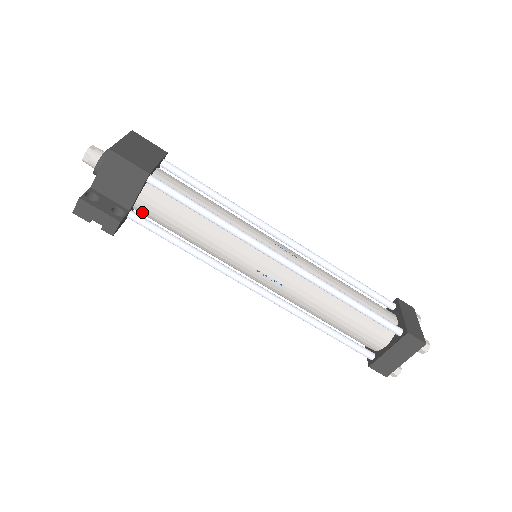
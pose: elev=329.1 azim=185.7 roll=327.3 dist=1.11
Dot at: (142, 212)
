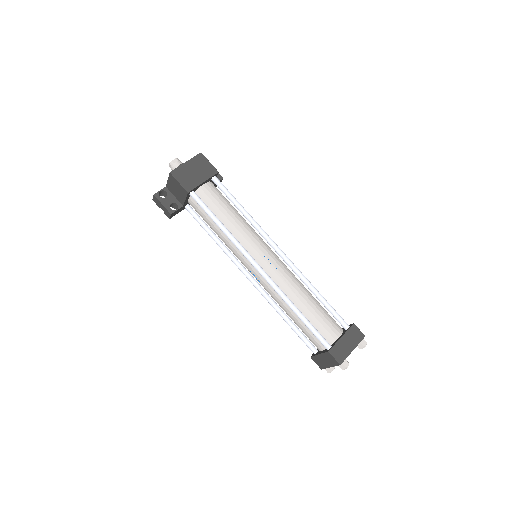
Dot at: occluded
